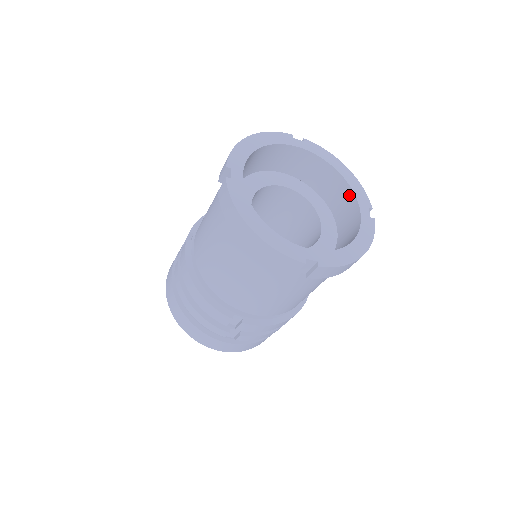
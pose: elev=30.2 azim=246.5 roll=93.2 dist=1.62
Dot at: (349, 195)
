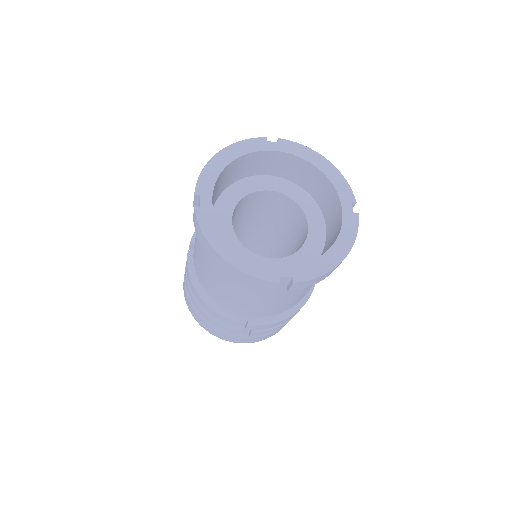
Dot at: (331, 191)
